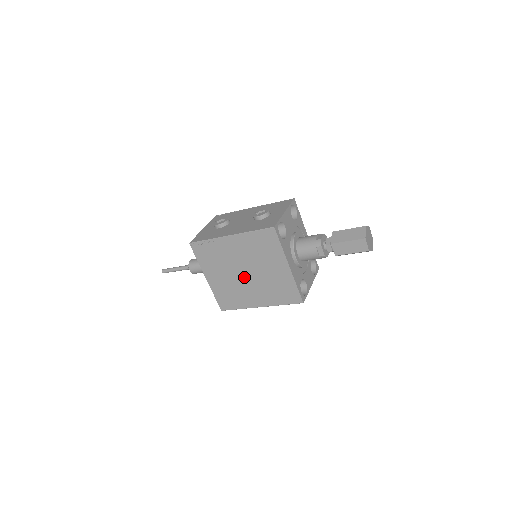
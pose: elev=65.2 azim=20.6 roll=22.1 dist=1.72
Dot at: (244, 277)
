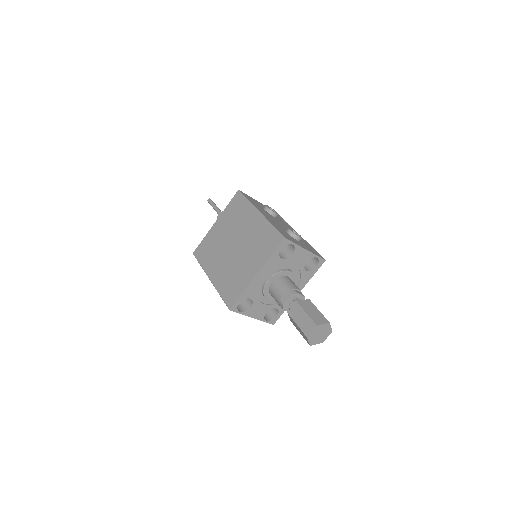
Dot at: (230, 248)
